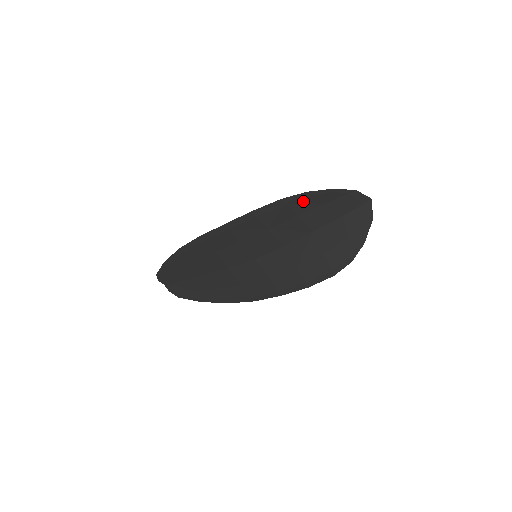
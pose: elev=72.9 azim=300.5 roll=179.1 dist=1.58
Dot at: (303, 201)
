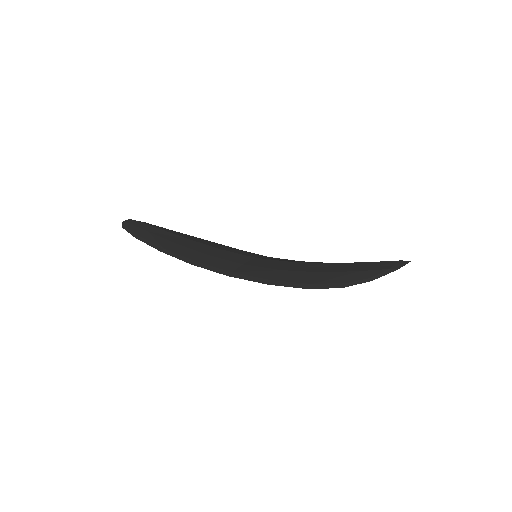
Dot at: (334, 282)
